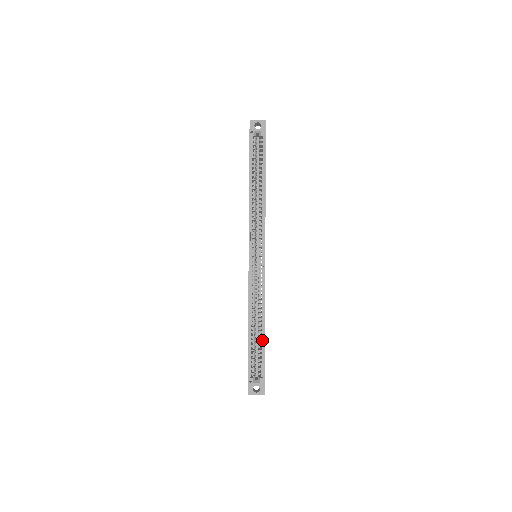
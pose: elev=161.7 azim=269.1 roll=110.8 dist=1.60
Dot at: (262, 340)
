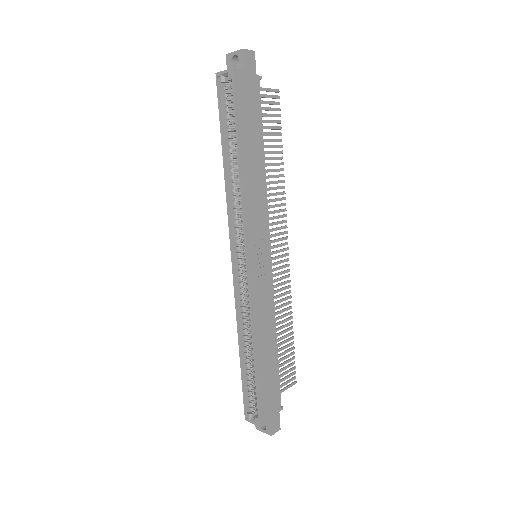
Dot at: (255, 372)
